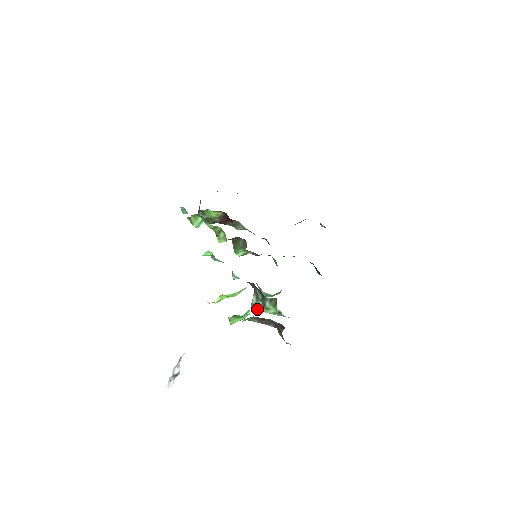
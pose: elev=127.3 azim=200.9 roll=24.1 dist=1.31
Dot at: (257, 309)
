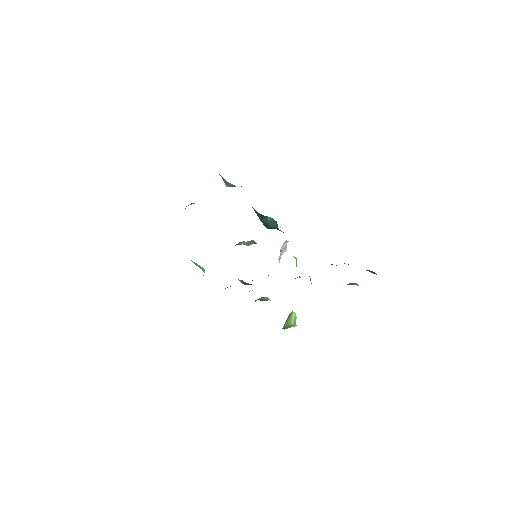
Dot at: occluded
